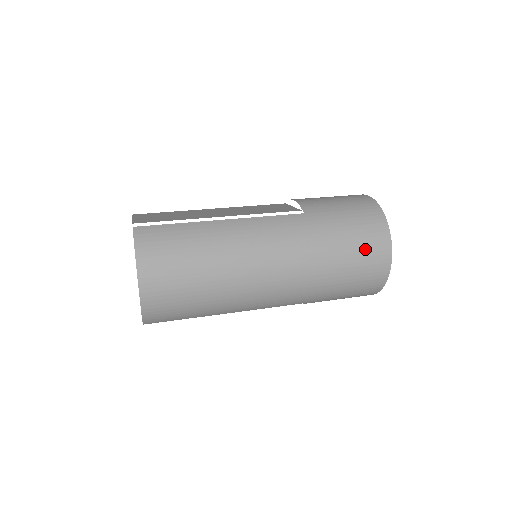
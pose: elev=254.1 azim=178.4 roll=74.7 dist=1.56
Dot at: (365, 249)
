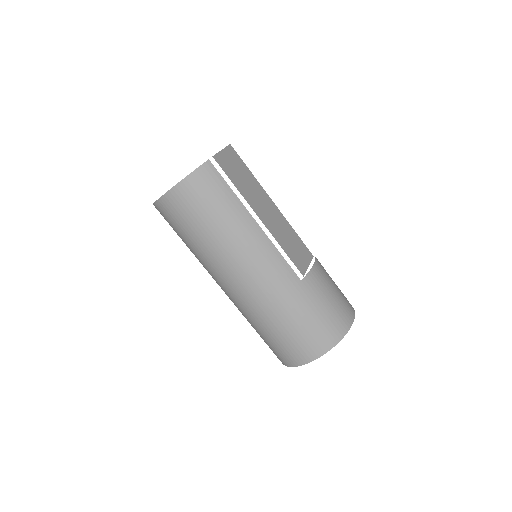
Dot at: (299, 341)
